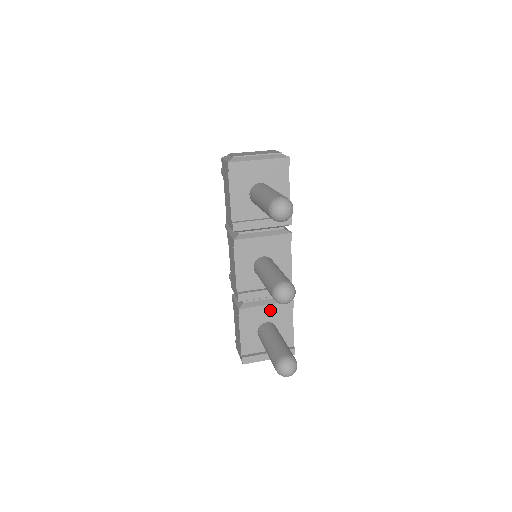
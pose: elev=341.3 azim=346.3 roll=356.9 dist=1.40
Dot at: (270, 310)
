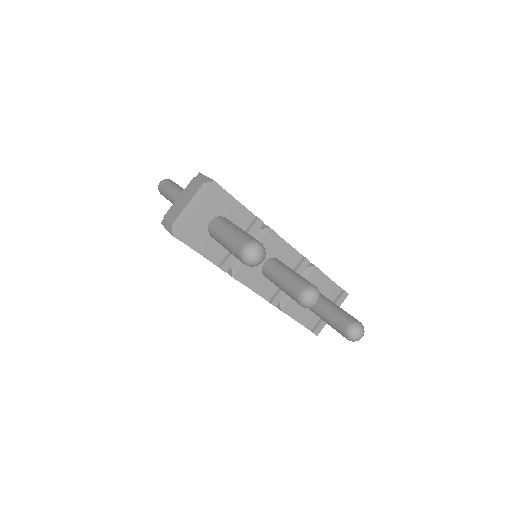
Dot at: occluded
